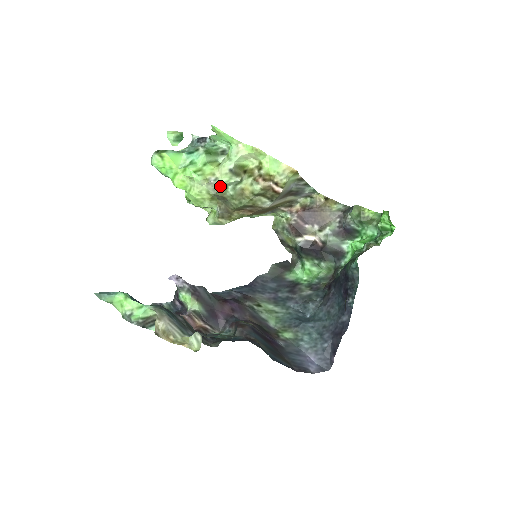
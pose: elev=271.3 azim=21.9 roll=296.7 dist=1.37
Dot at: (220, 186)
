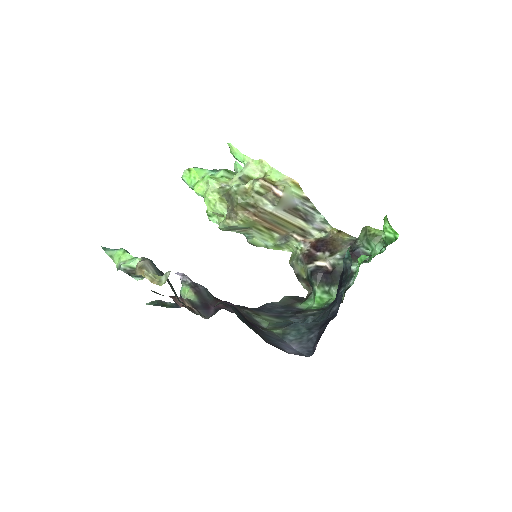
Dot at: occluded
